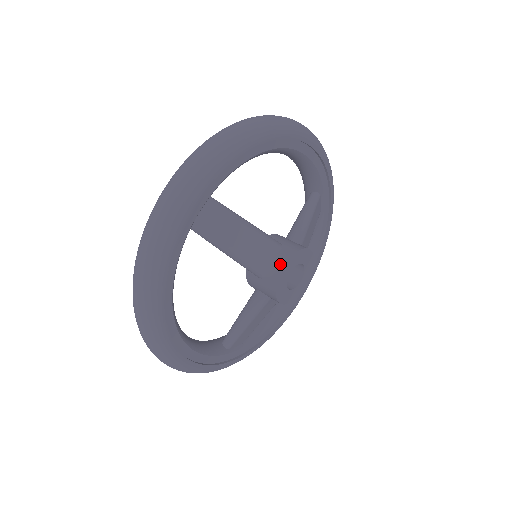
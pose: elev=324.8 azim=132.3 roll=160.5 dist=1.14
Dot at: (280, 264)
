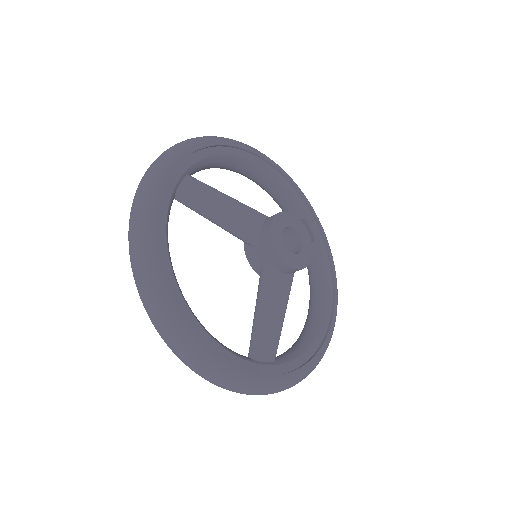
Dot at: (269, 221)
